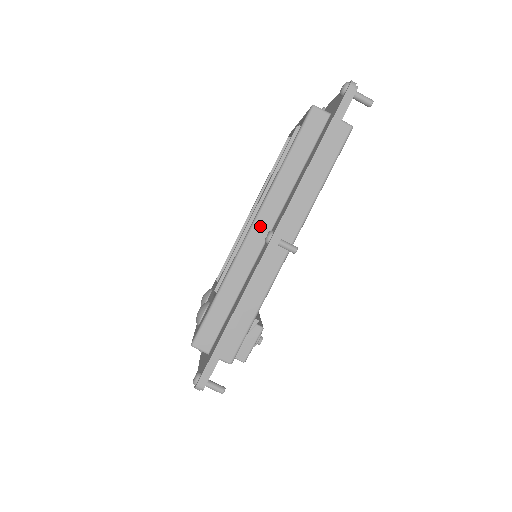
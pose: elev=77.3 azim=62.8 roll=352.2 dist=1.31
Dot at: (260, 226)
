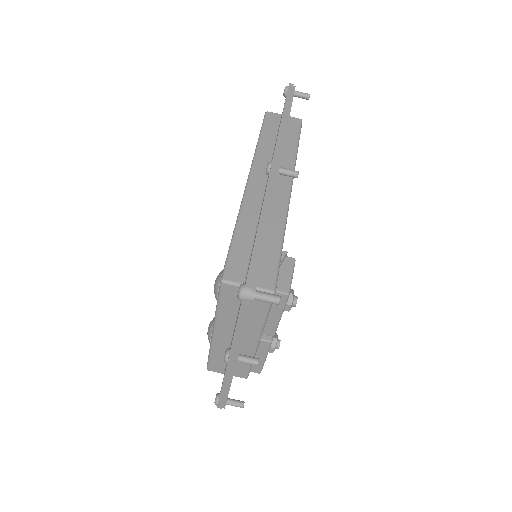
Dot at: (256, 177)
